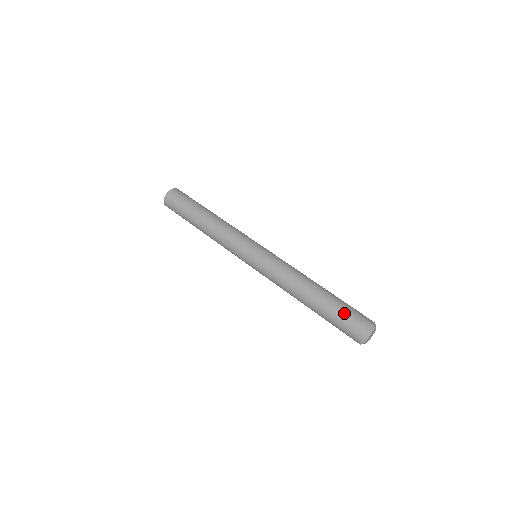
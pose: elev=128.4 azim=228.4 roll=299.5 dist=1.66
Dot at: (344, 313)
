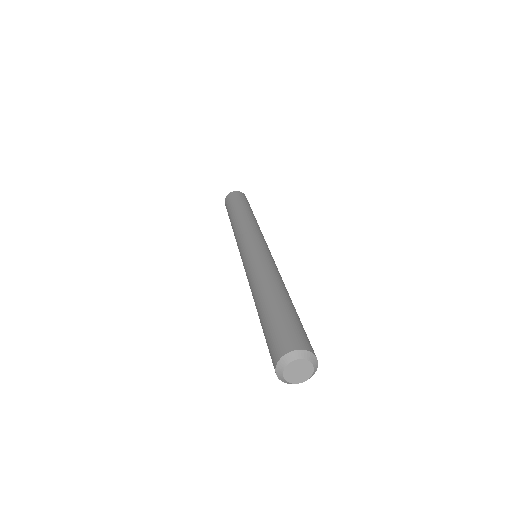
Dot at: (293, 322)
